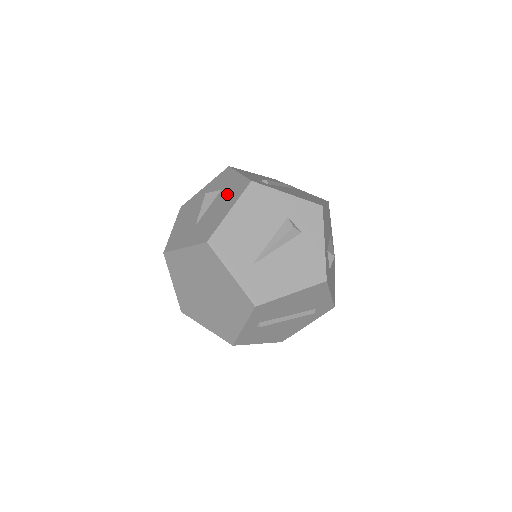
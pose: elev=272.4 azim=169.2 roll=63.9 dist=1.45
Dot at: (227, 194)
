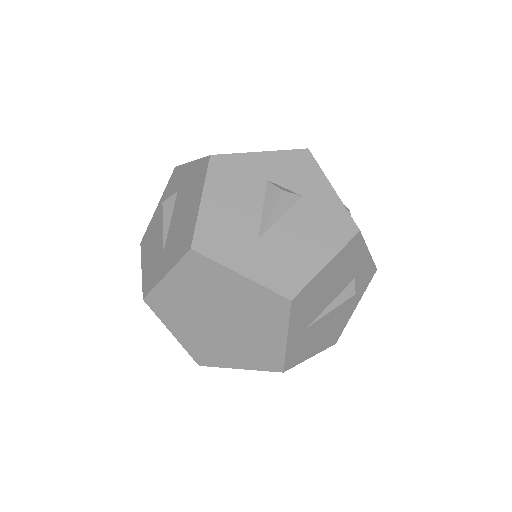
Dot at: (317, 219)
